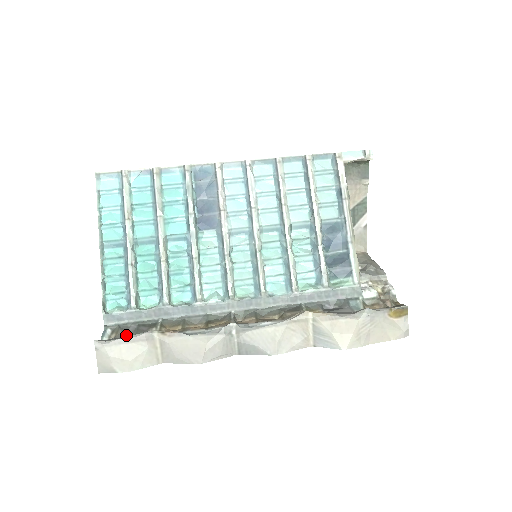
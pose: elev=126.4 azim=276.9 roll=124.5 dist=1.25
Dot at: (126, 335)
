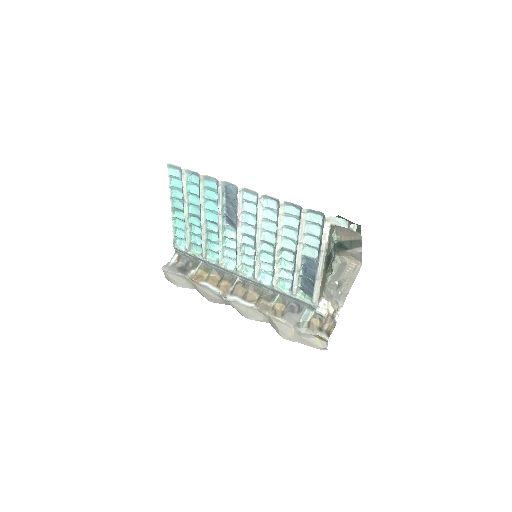
Dot at: (181, 266)
